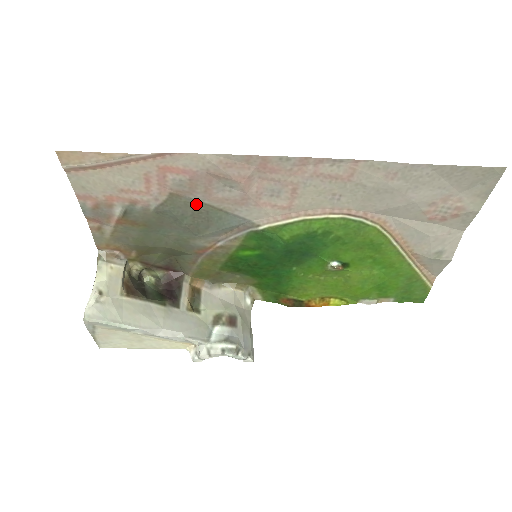
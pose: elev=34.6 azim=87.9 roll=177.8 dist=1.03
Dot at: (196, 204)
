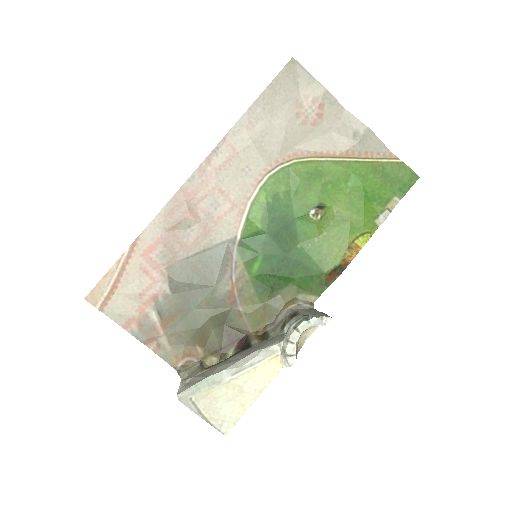
Dot at: (187, 262)
